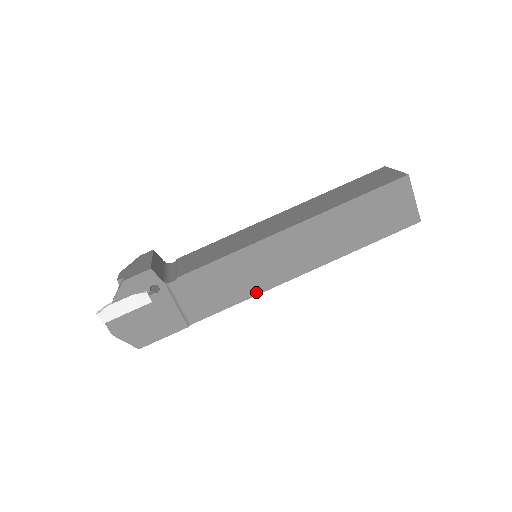
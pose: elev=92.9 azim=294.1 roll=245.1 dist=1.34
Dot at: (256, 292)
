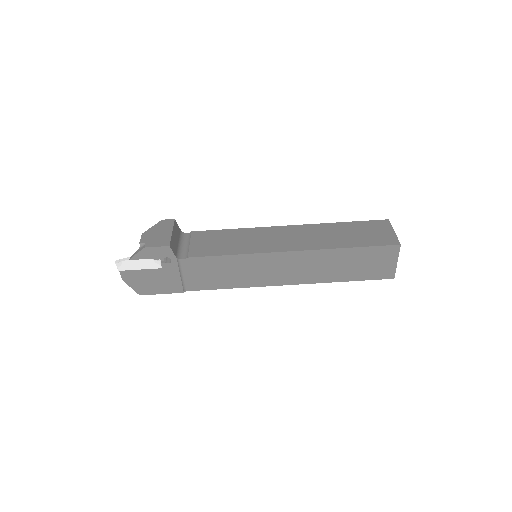
Dot at: (245, 285)
